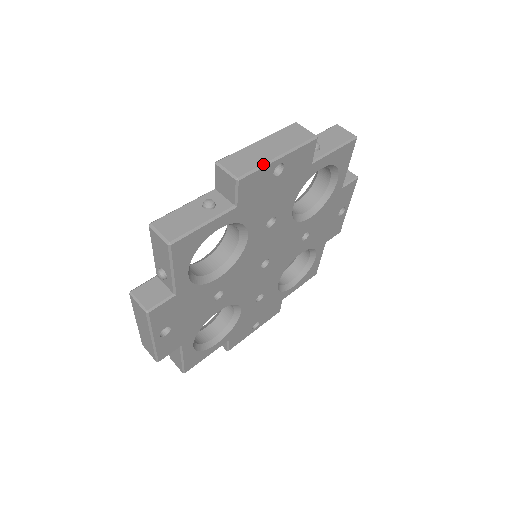
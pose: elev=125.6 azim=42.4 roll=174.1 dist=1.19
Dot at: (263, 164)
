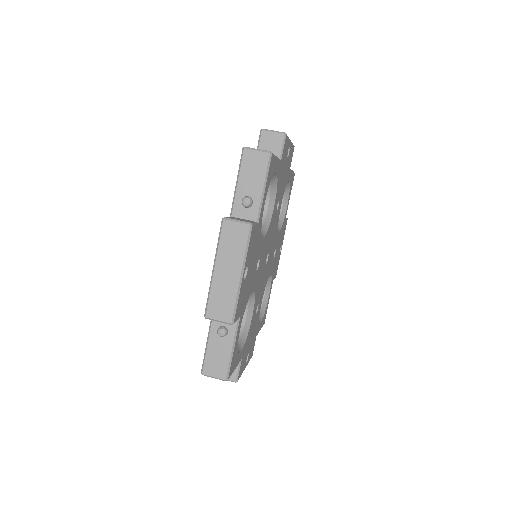
Dot at: (288, 137)
